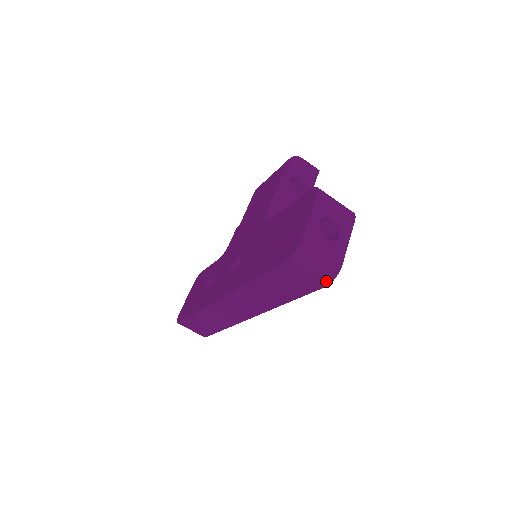
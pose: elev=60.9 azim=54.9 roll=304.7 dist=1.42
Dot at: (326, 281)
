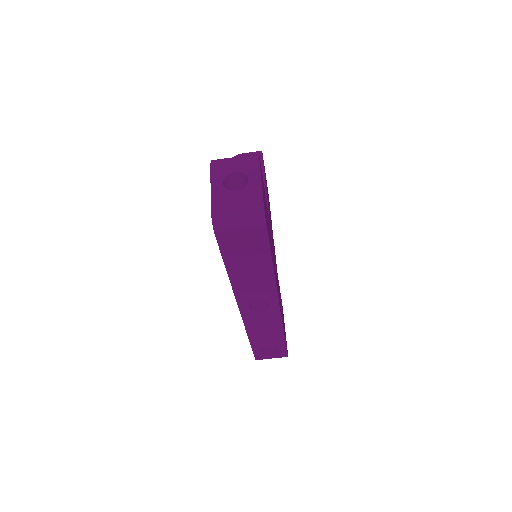
Dot at: (261, 223)
